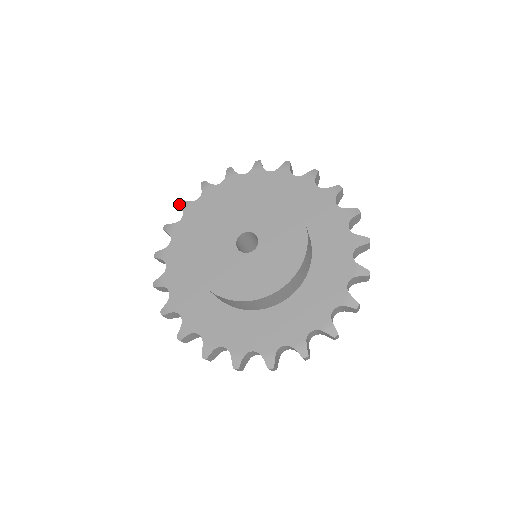
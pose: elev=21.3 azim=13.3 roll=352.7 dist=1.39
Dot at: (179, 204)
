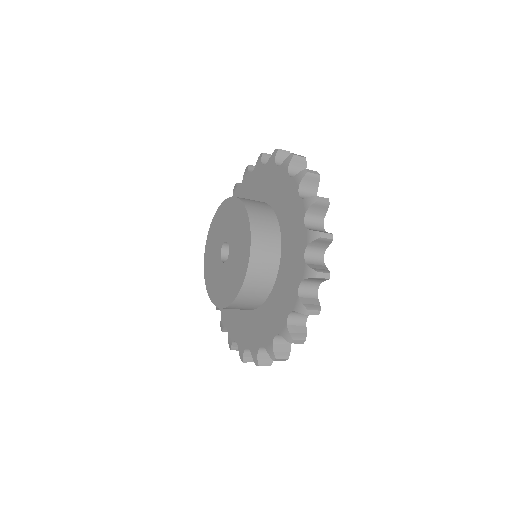
Dot at: occluded
